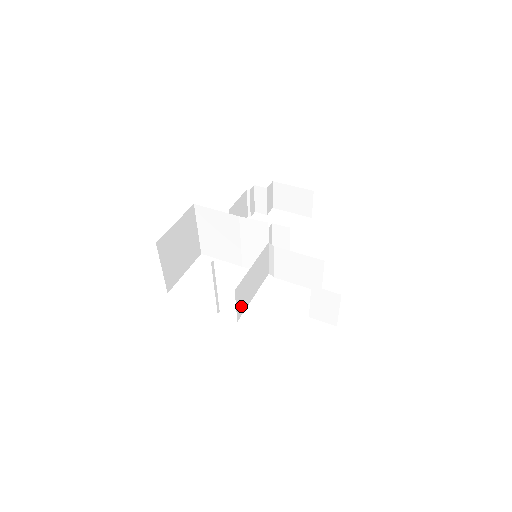
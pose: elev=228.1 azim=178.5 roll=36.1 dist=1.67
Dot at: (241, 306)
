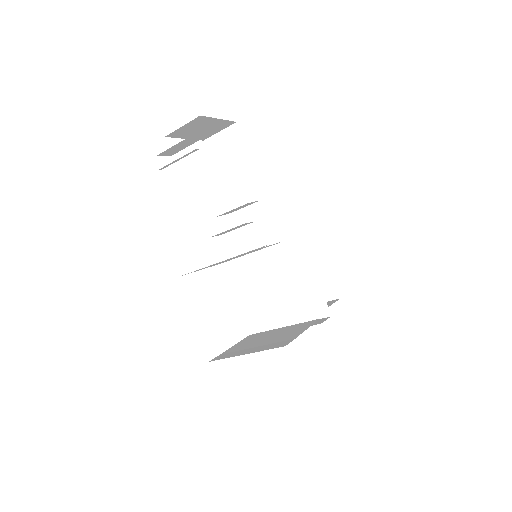
Dot at: (271, 319)
